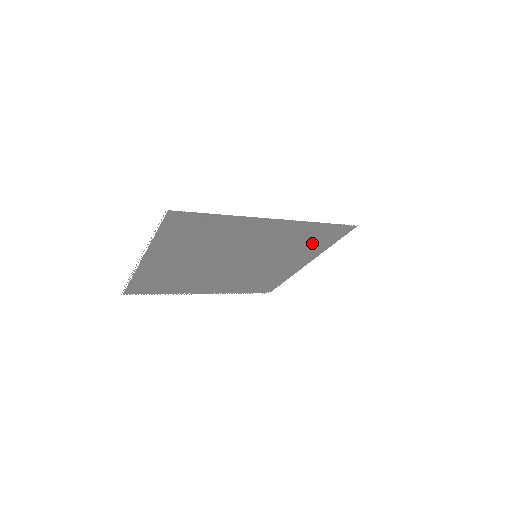
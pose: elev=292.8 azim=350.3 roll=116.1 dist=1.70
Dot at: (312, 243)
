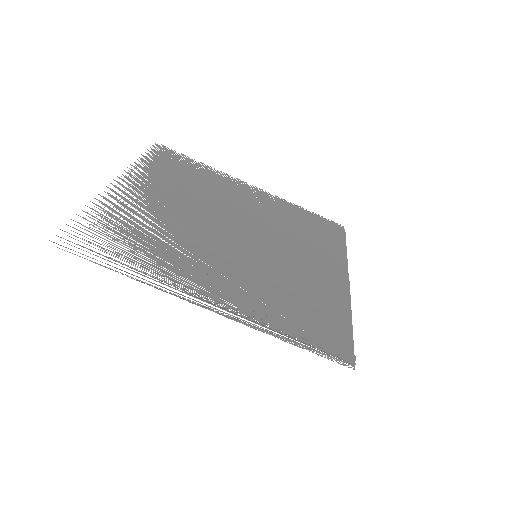
Dot at: (316, 311)
